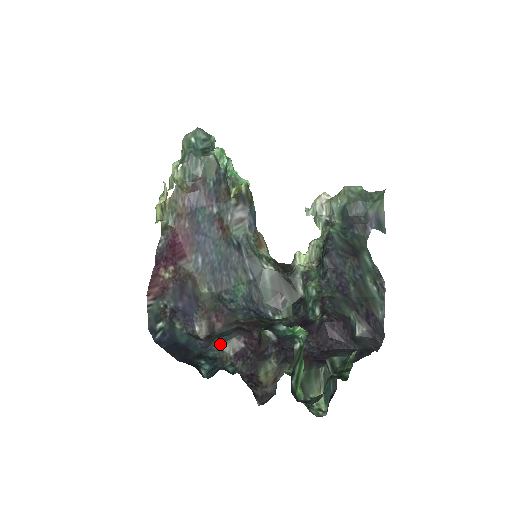
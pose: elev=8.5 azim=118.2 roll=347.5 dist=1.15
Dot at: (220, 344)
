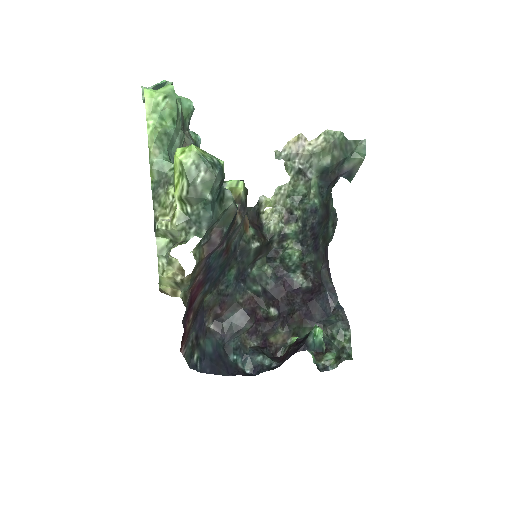
Dot at: (239, 335)
